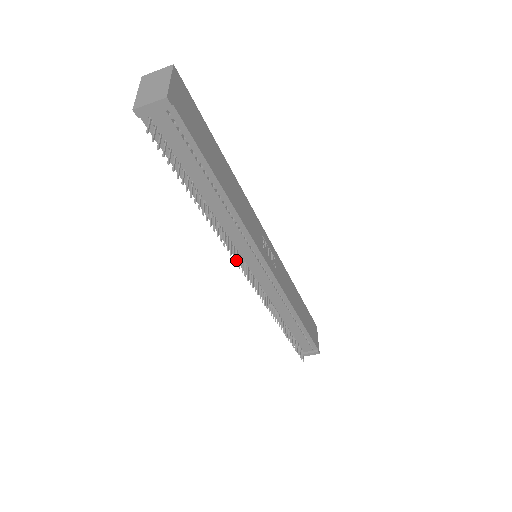
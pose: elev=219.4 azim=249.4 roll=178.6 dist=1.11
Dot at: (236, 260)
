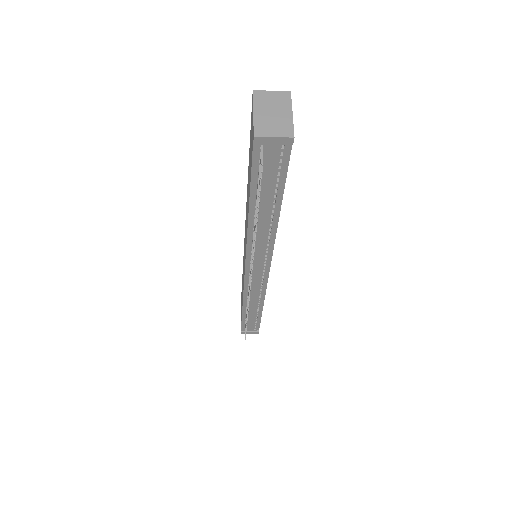
Dot at: (252, 266)
